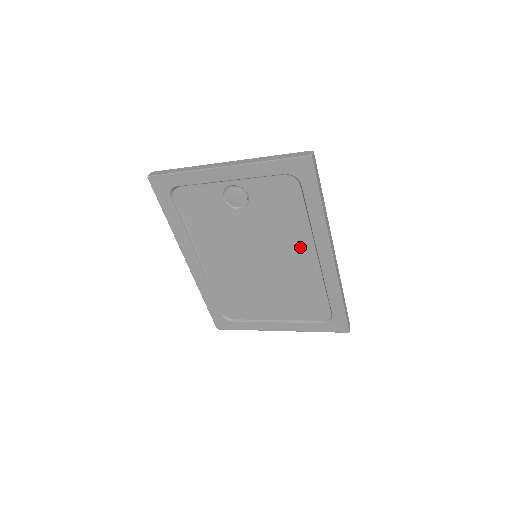
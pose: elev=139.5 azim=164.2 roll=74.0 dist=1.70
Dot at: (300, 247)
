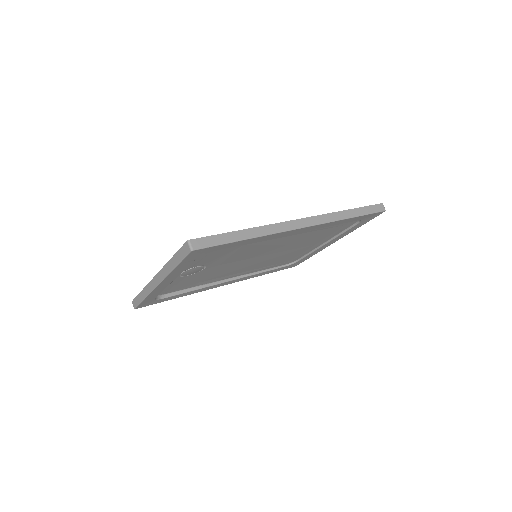
Dot at: (274, 240)
